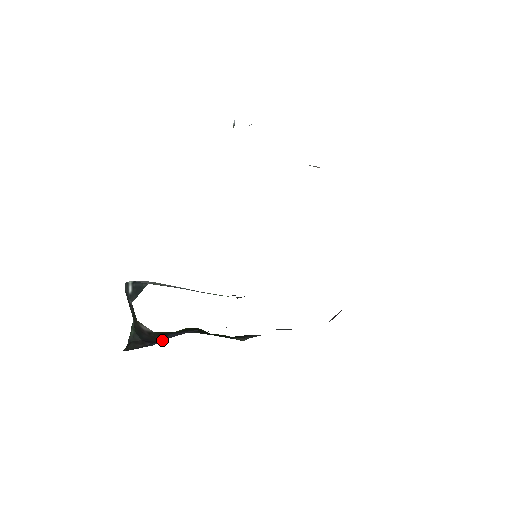
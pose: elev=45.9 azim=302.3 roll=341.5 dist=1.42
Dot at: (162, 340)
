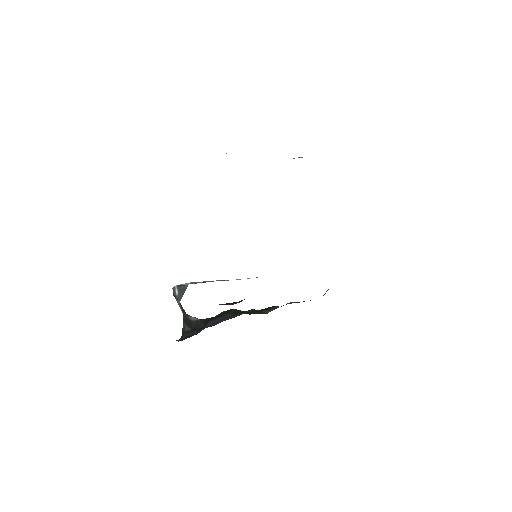
Dot at: (203, 329)
